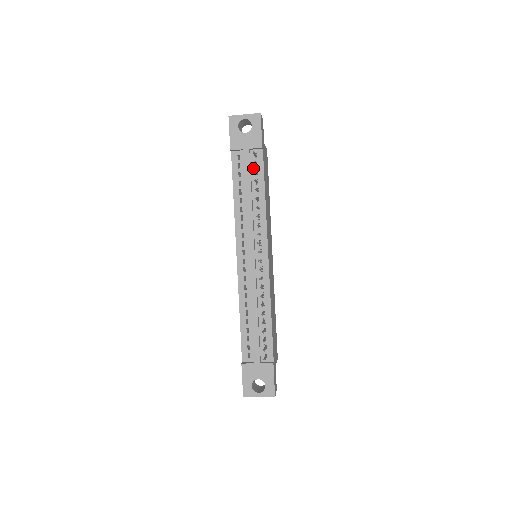
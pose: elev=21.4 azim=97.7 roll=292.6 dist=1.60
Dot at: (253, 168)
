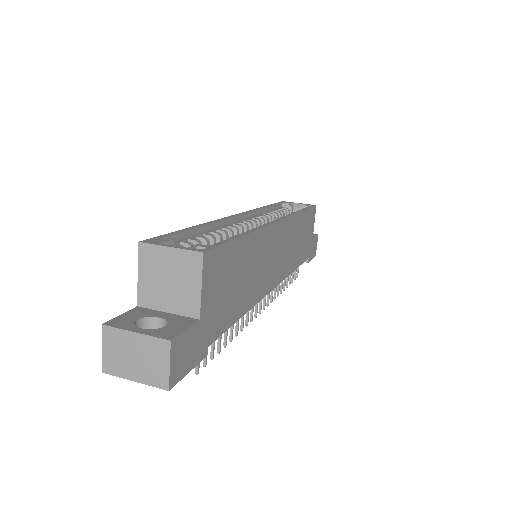
Dot at: occluded
